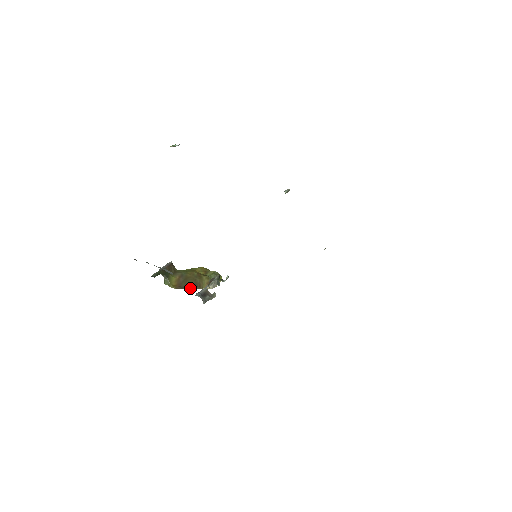
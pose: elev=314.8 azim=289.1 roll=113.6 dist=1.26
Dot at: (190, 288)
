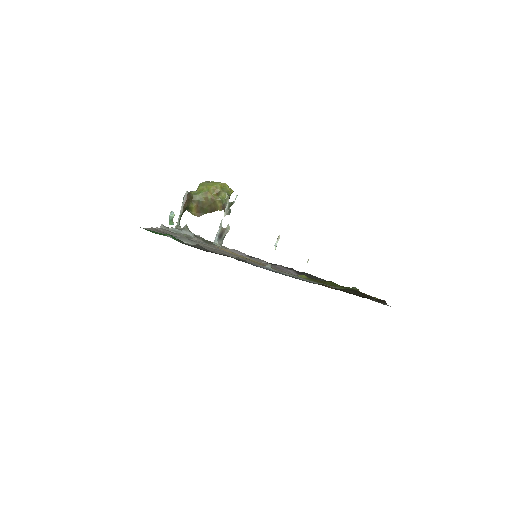
Dot at: occluded
